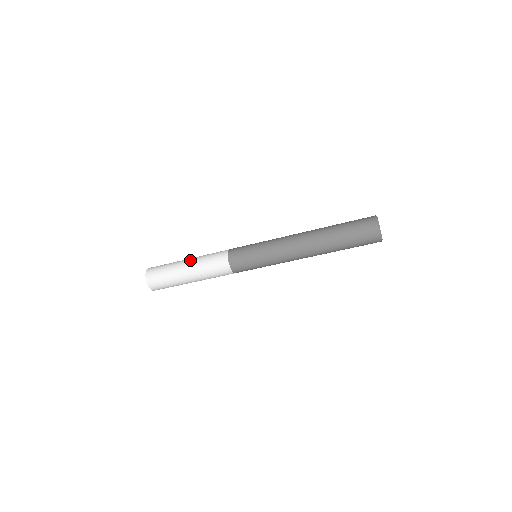
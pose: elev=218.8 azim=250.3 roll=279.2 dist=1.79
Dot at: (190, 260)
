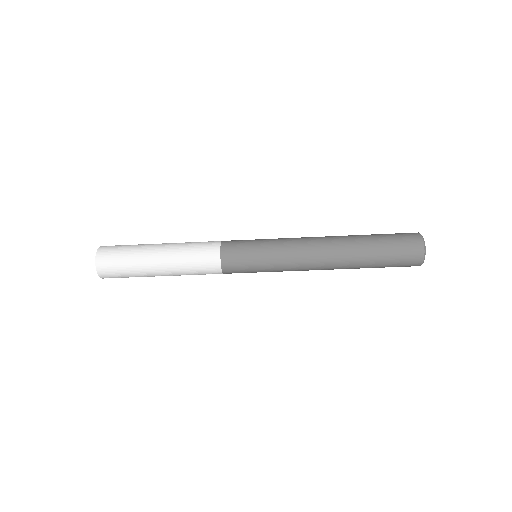
Dot at: (166, 243)
